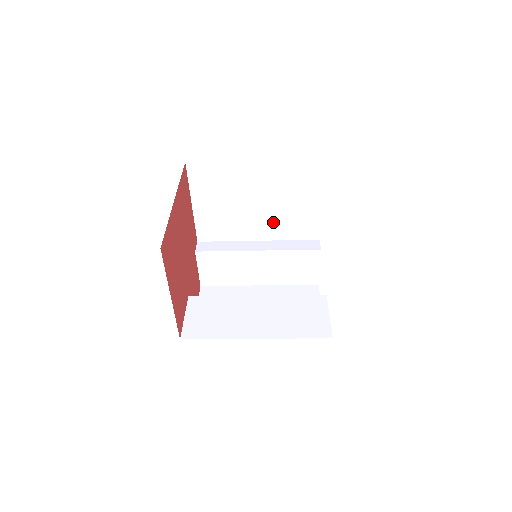
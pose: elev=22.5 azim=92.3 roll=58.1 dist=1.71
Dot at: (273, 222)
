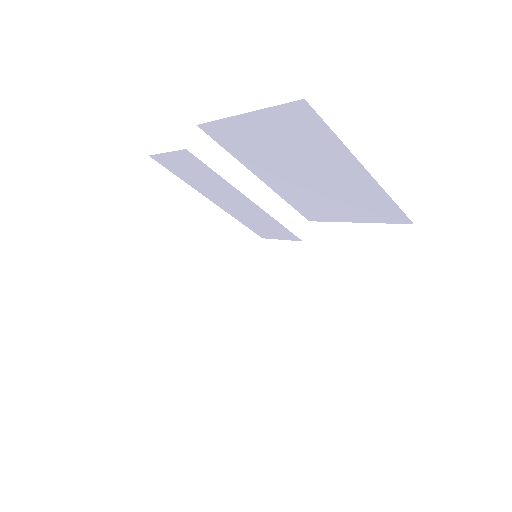
Dot at: (296, 189)
